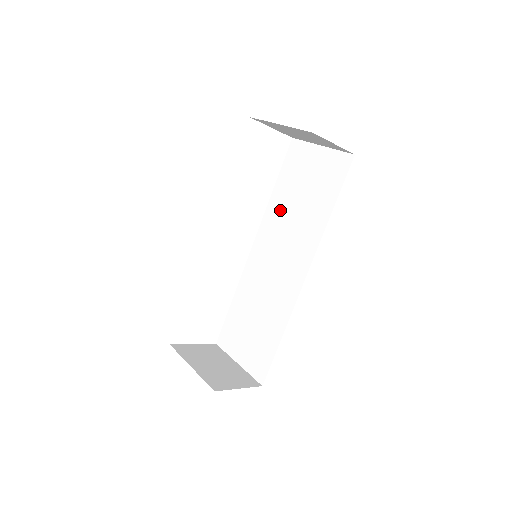
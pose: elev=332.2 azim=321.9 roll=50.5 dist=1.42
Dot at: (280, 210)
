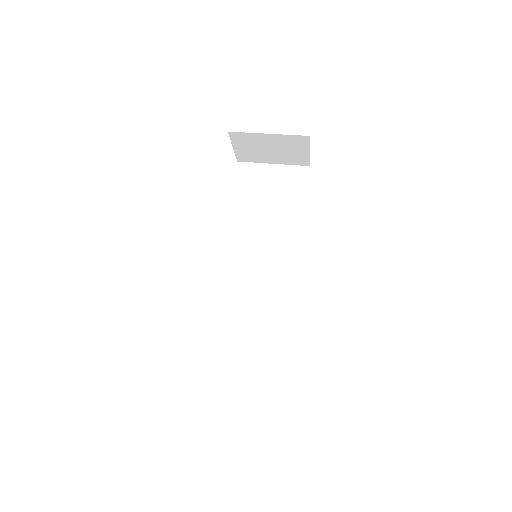
Dot at: (246, 222)
